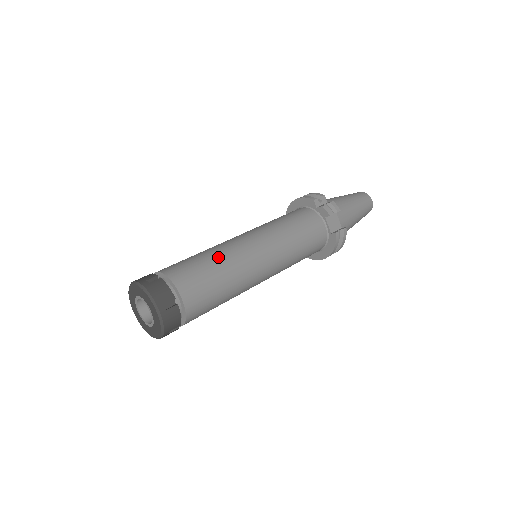
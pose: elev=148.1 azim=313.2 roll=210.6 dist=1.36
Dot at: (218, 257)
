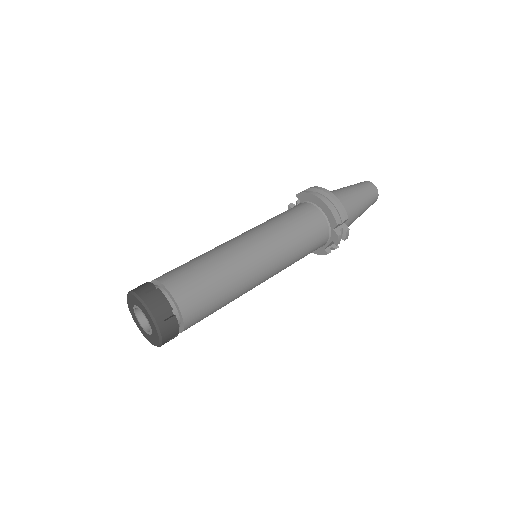
Dot at: (230, 289)
